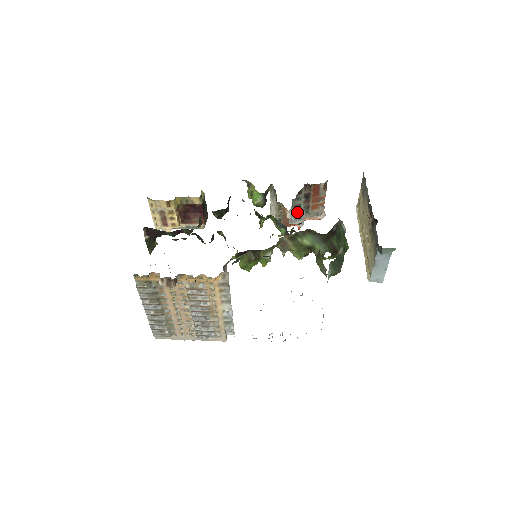
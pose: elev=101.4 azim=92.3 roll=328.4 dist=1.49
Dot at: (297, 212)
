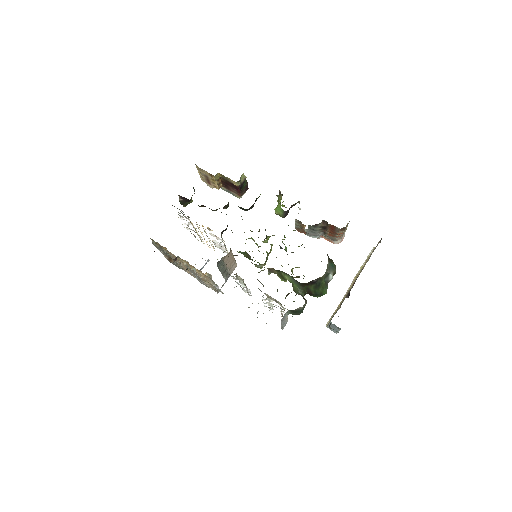
Dot at: (313, 232)
